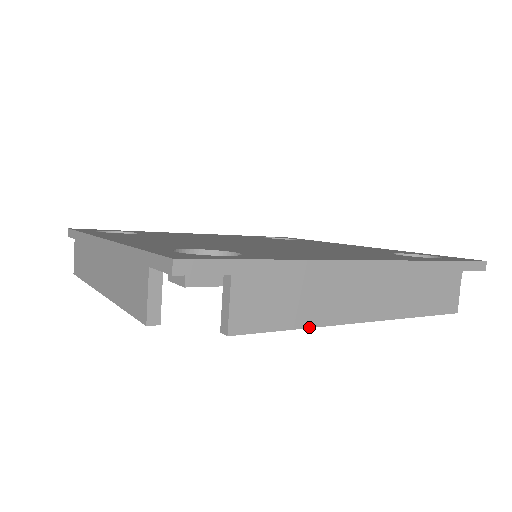
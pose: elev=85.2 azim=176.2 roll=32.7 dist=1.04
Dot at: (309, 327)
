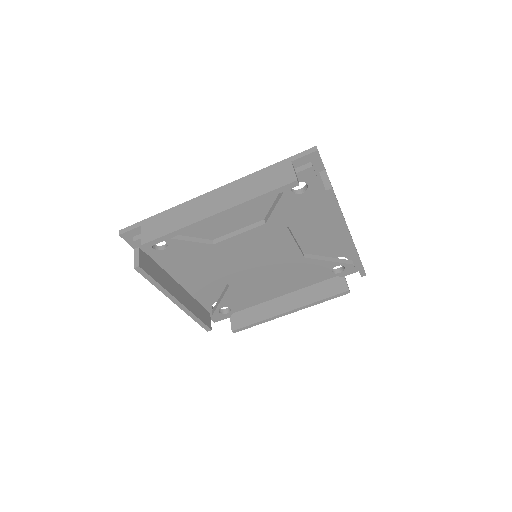
Dot at: (181, 229)
